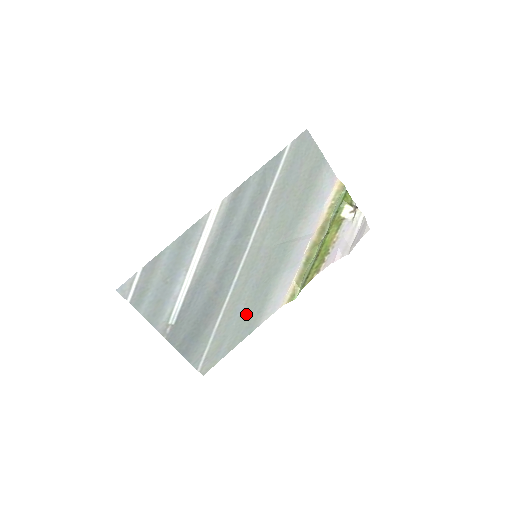
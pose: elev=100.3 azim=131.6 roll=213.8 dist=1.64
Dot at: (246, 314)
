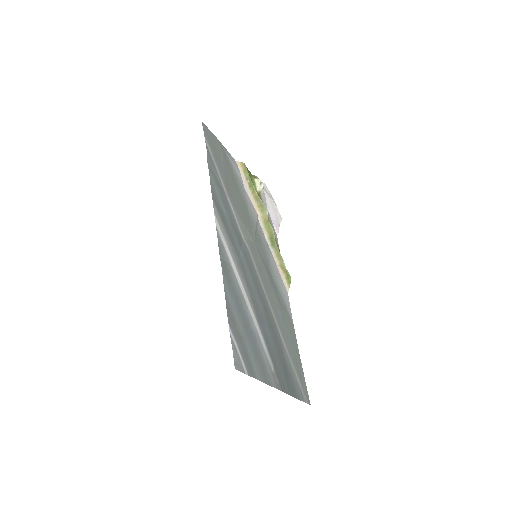
Dot at: (284, 318)
